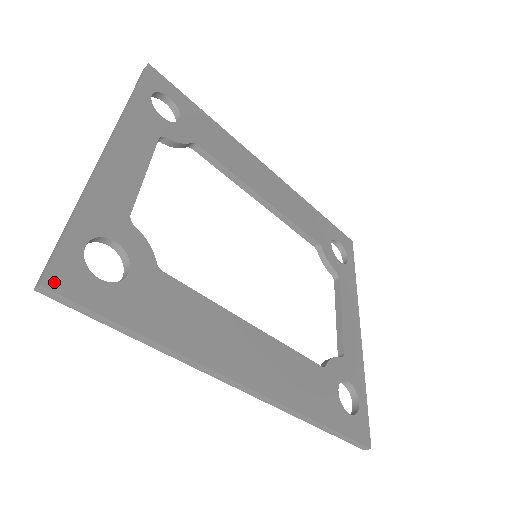
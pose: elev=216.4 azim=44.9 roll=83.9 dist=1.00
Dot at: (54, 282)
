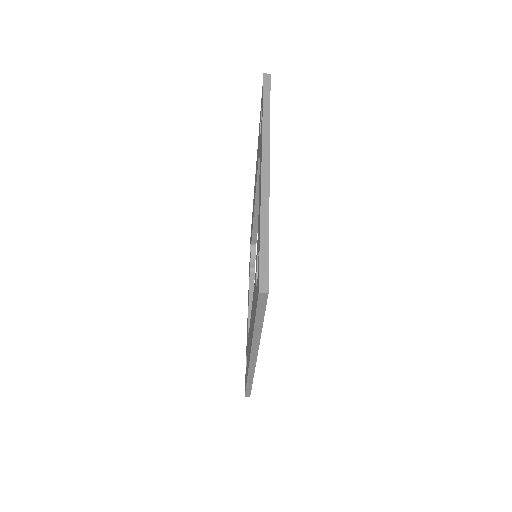
Dot at: (268, 290)
